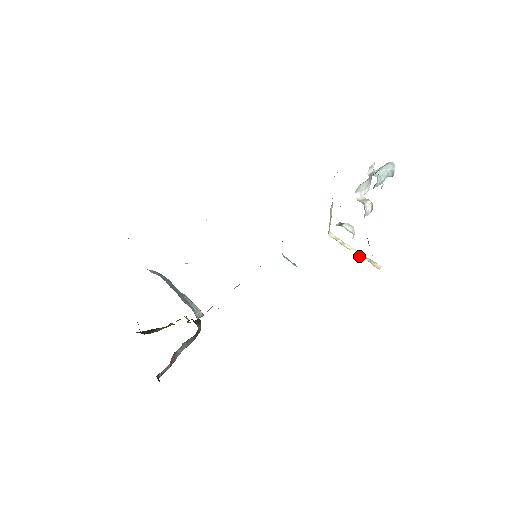
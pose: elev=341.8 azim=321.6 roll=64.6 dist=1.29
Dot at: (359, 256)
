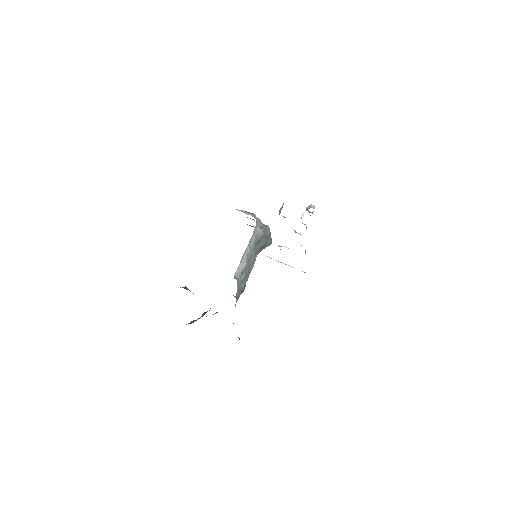
Dot at: (292, 267)
